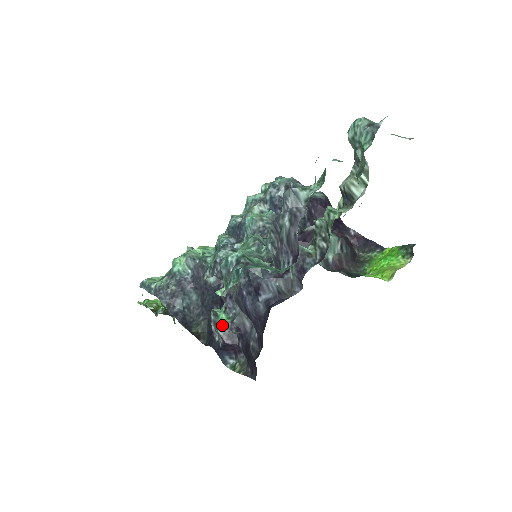
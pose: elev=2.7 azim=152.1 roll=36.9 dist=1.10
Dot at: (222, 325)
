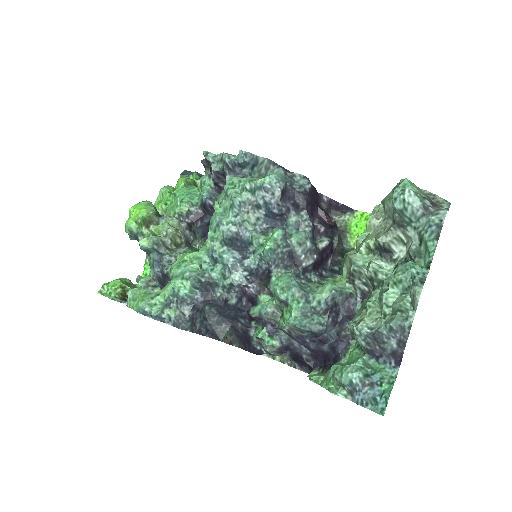
Dot at: (271, 347)
